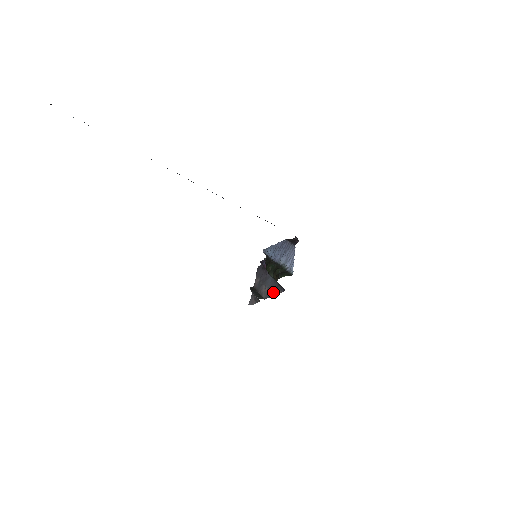
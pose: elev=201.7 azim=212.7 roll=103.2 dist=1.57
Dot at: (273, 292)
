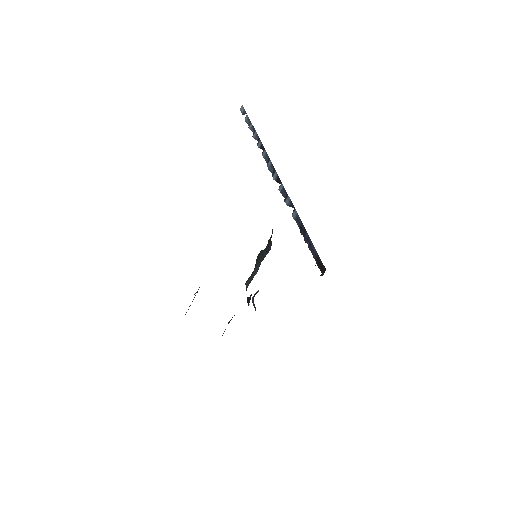
Dot at: occluded
